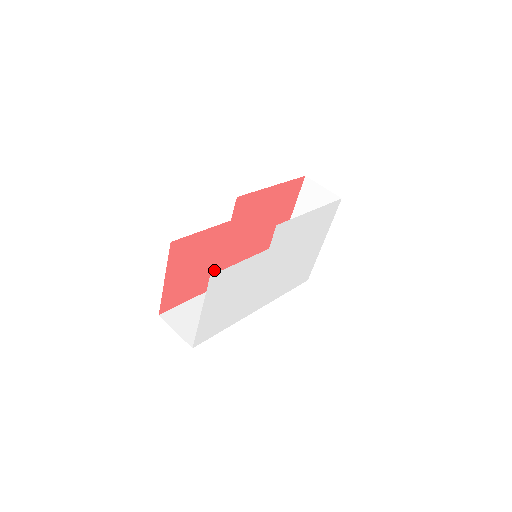
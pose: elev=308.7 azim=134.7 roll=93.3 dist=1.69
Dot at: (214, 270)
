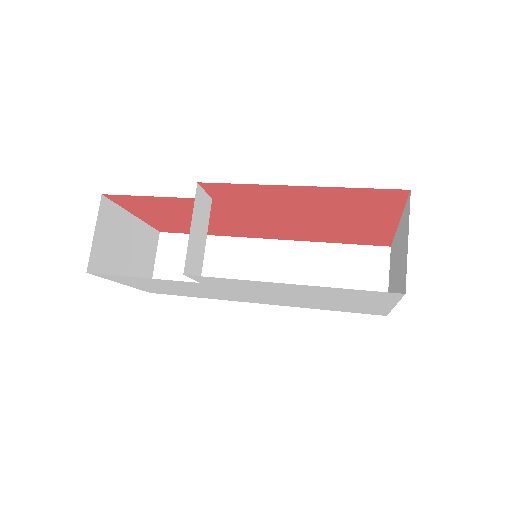
Dot at: (229, 226)
